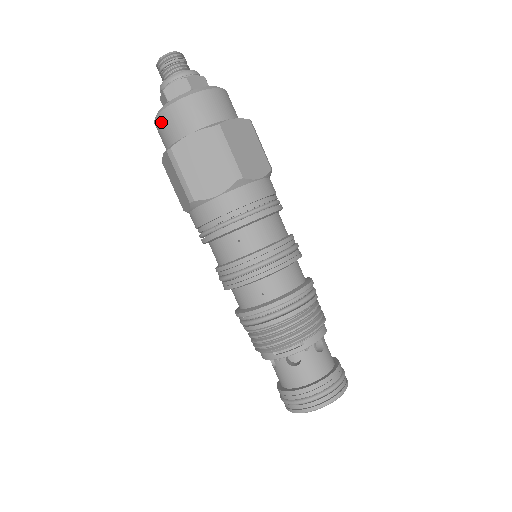
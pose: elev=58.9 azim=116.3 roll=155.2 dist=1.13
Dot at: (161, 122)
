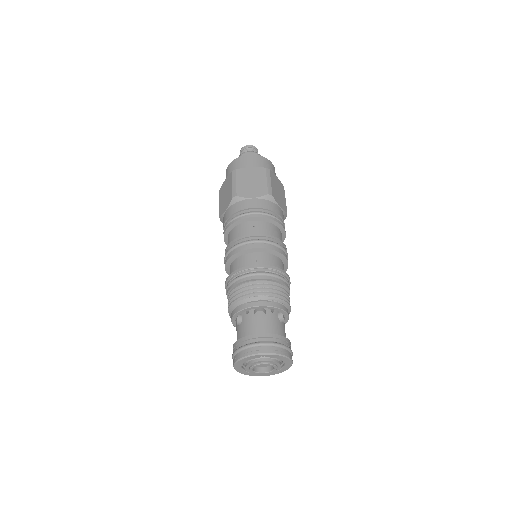
Dot at: (234, 163)
